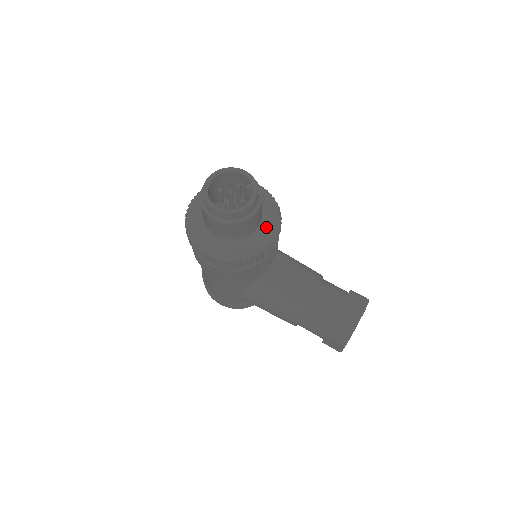
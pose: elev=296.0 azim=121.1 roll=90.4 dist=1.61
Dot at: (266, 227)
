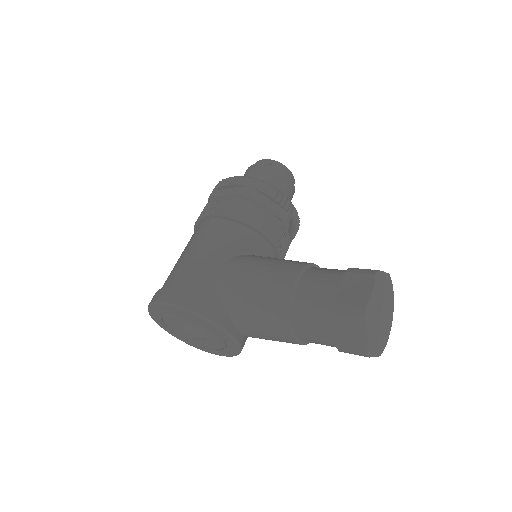
Dot at: occluded
